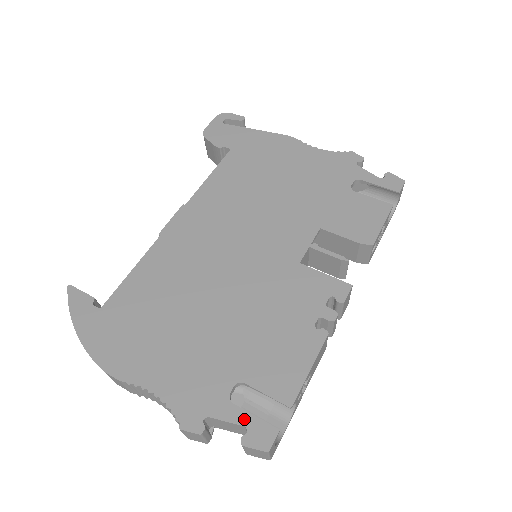
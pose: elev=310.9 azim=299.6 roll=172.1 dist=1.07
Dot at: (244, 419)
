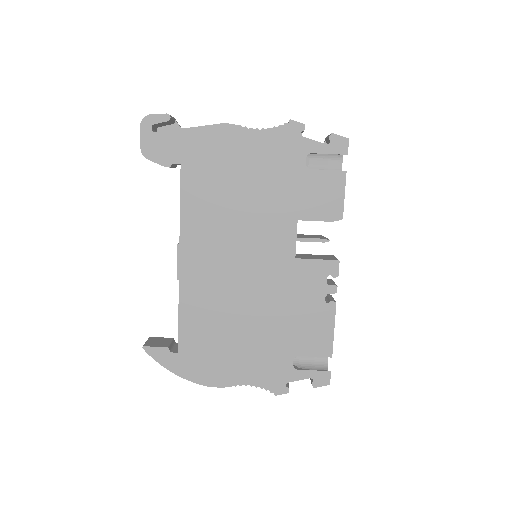
Dot at: (308, 375)
